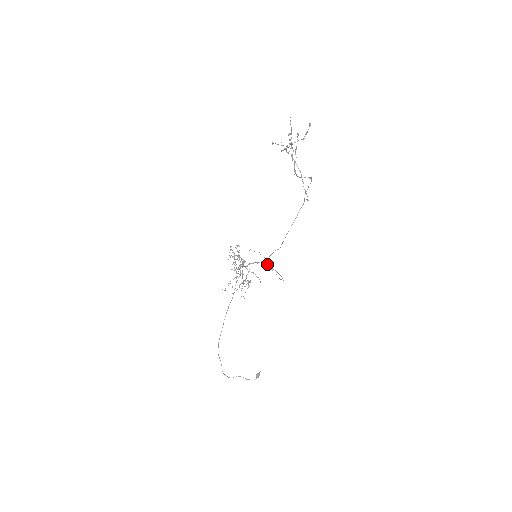
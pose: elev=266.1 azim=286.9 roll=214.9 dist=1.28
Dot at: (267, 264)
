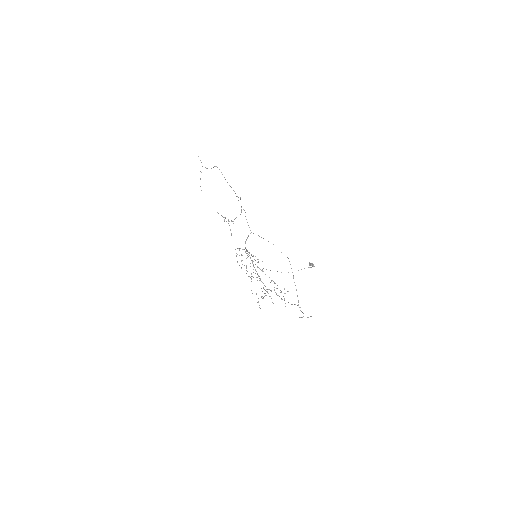
Dot at: occluded
